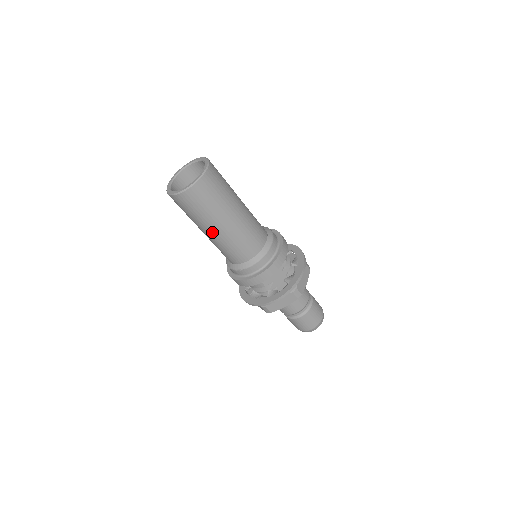
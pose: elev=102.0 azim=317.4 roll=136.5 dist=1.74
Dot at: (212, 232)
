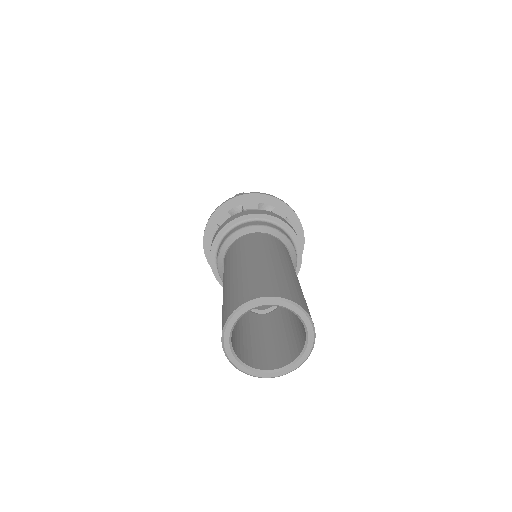
Dot at: occluded
